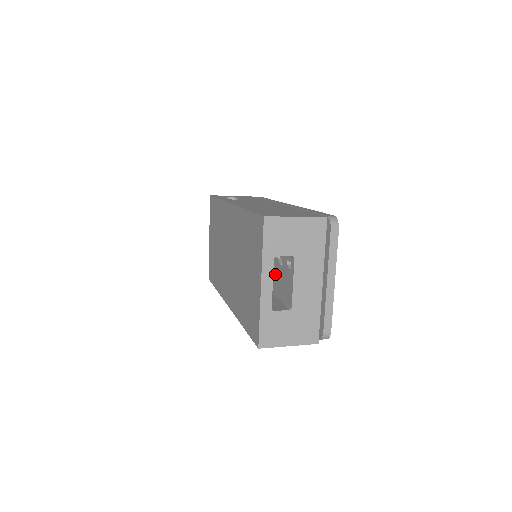
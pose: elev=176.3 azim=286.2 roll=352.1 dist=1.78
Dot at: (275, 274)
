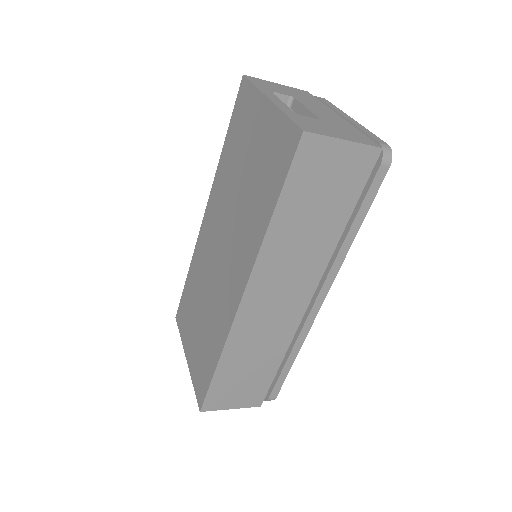
Dot at: occluded
